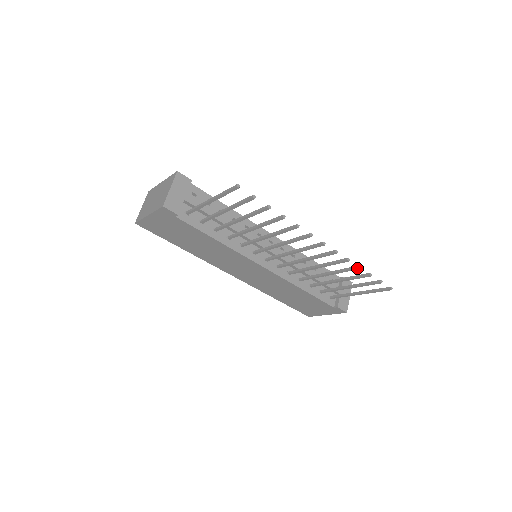
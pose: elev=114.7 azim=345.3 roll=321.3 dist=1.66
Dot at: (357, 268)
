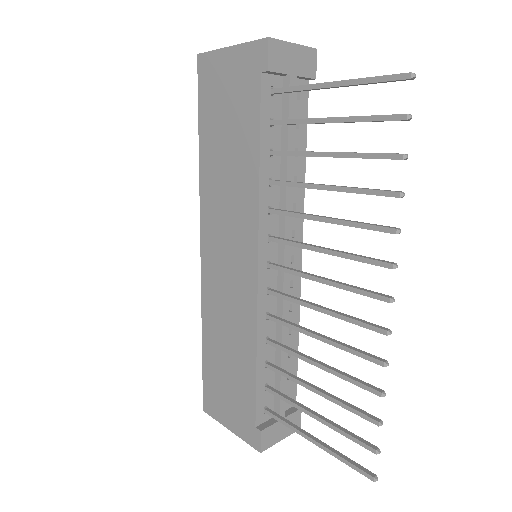
Dot at: (378, 391)
